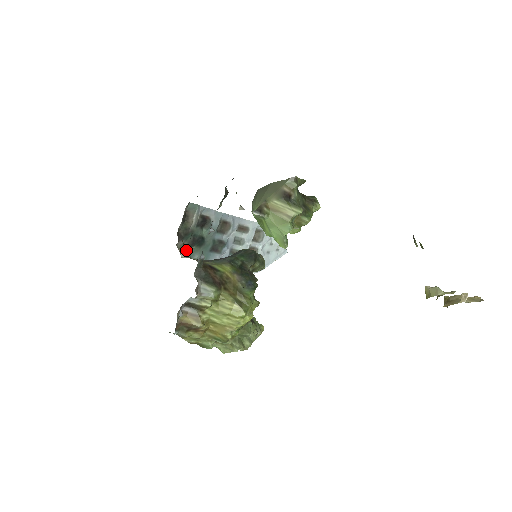
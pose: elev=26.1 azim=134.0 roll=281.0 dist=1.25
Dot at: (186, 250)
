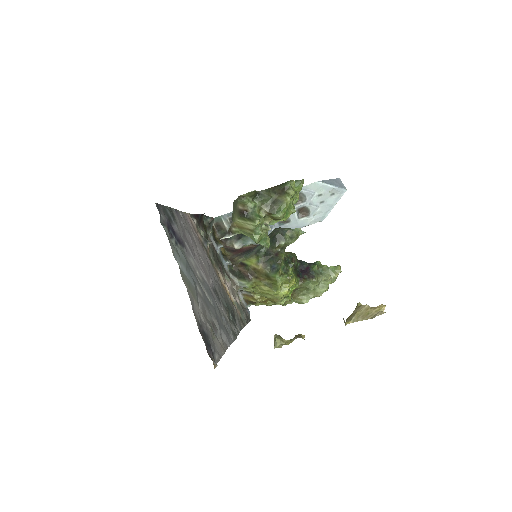
Dot at: (238, 243)
